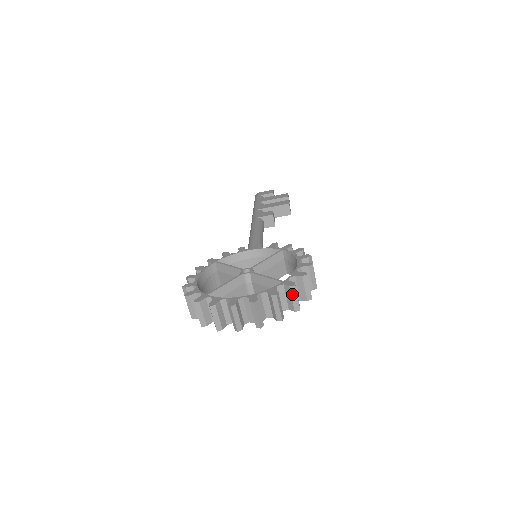
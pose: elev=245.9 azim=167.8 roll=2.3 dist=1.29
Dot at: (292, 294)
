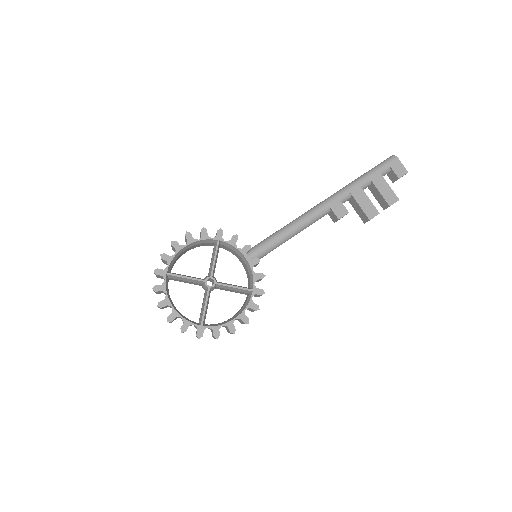
Dot at: occluded
